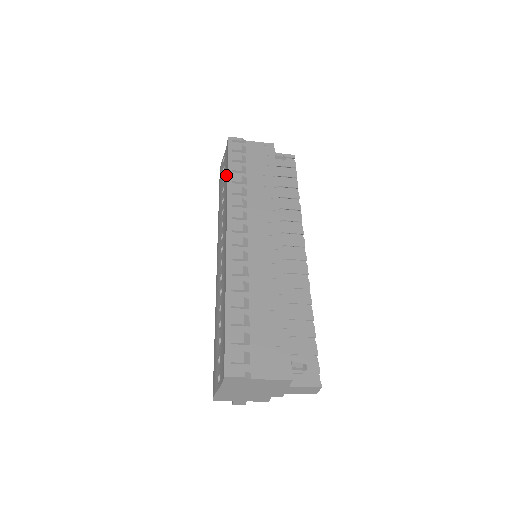
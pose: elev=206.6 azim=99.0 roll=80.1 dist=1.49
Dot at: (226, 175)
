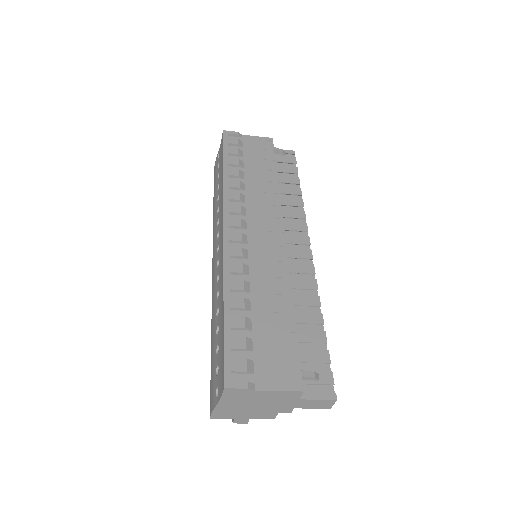
Dot at: (221, 170)
